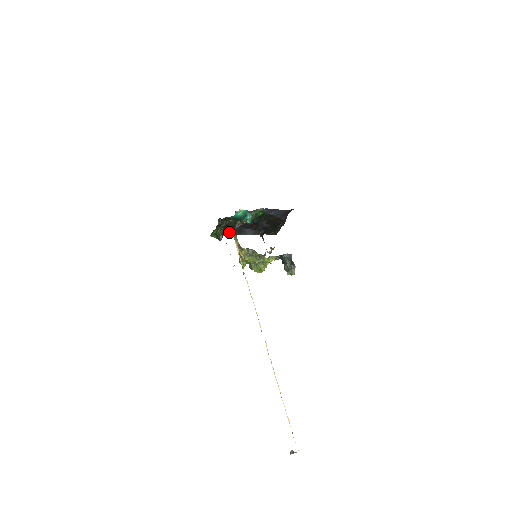
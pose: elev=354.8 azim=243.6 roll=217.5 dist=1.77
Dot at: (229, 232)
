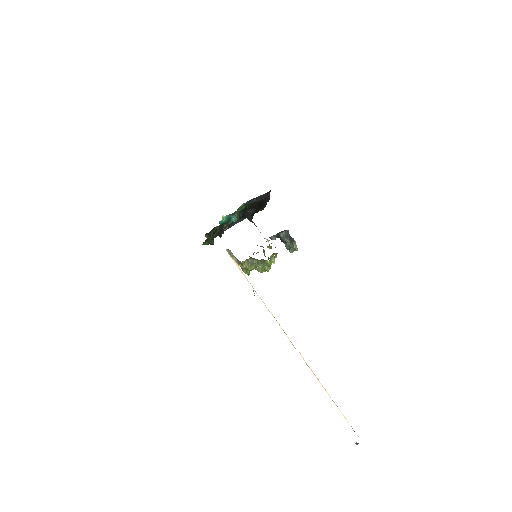
Dot at: (219, 236)
